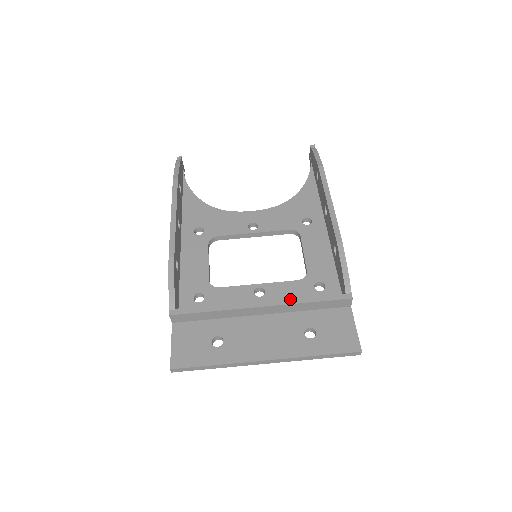
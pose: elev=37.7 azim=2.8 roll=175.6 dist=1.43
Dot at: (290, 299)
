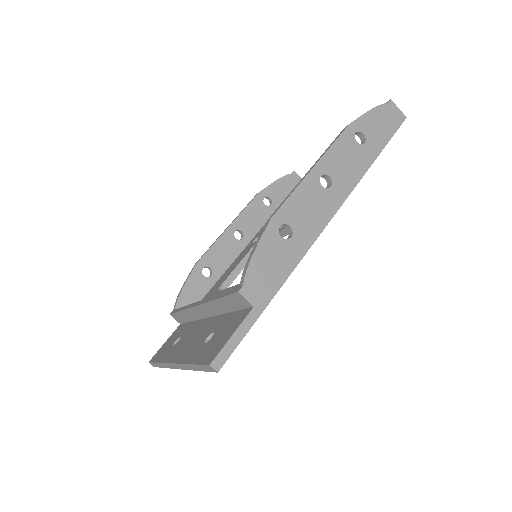
Dot at: (212, 296)
